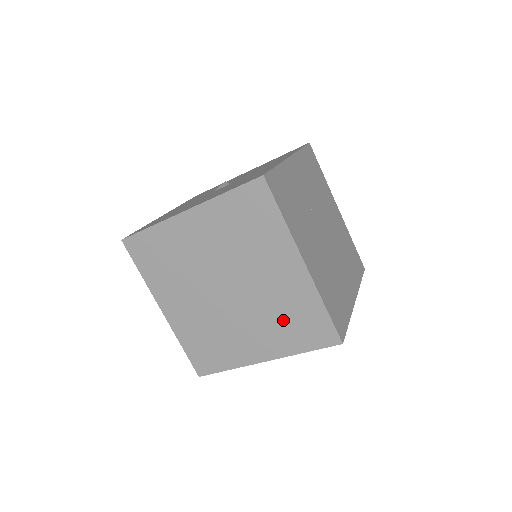
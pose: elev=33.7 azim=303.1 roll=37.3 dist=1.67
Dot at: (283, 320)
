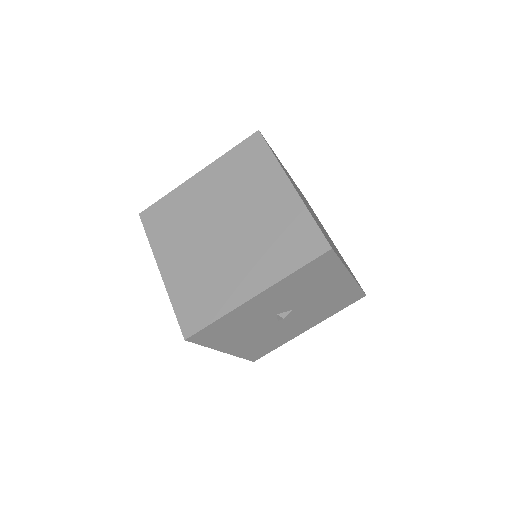
Dot at: (274, 242)
